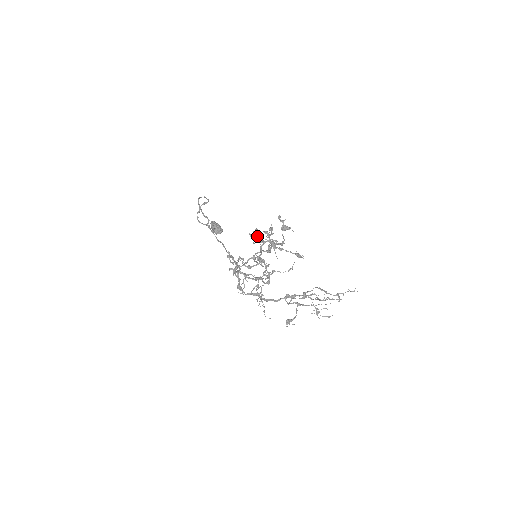
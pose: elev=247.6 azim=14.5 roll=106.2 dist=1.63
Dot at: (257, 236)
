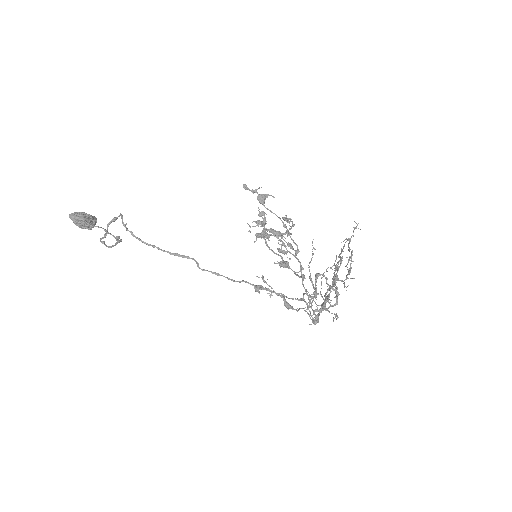
Dot at: (282, 245)
